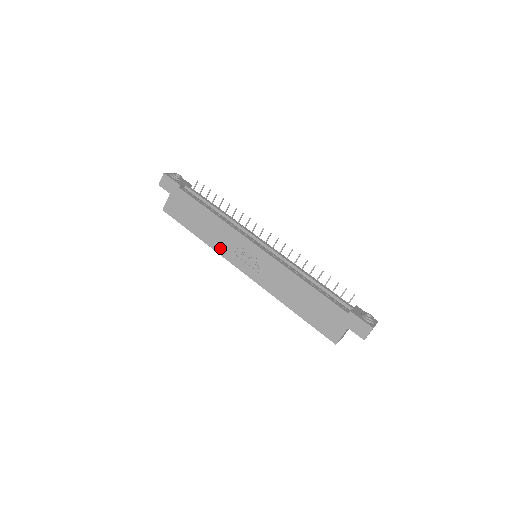
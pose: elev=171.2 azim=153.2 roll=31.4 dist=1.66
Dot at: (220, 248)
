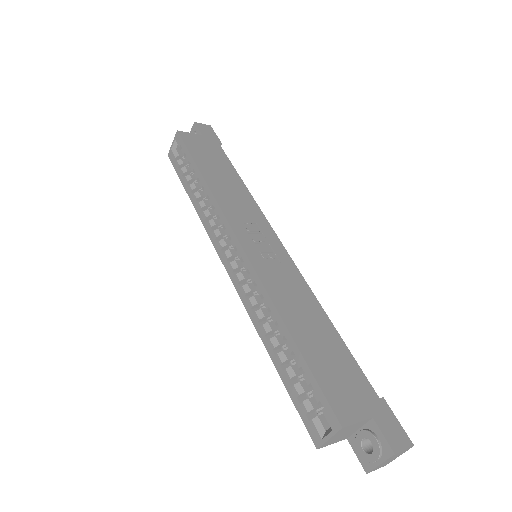
Dot at: (226, 204)
